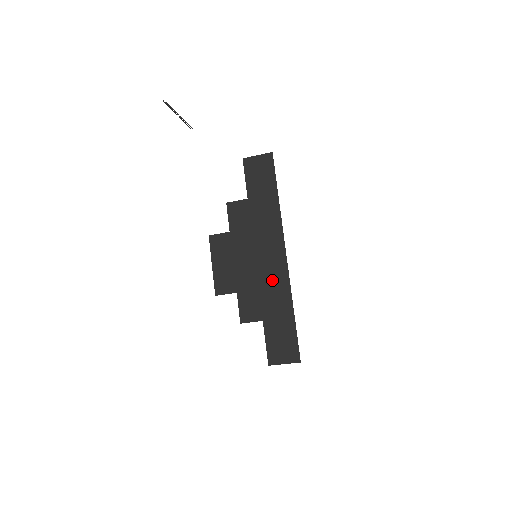
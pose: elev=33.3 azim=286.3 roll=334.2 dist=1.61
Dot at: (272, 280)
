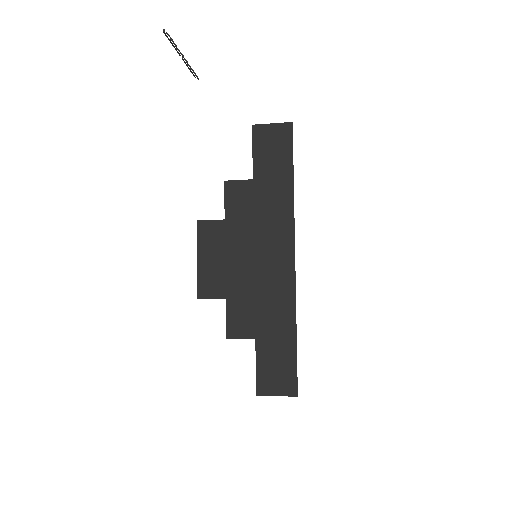
Dot at: (273, 289)
